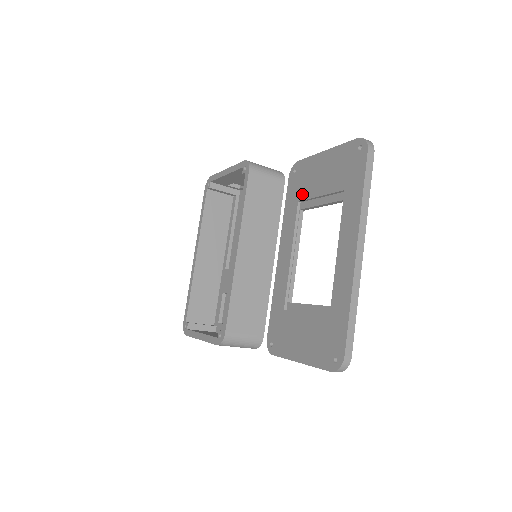
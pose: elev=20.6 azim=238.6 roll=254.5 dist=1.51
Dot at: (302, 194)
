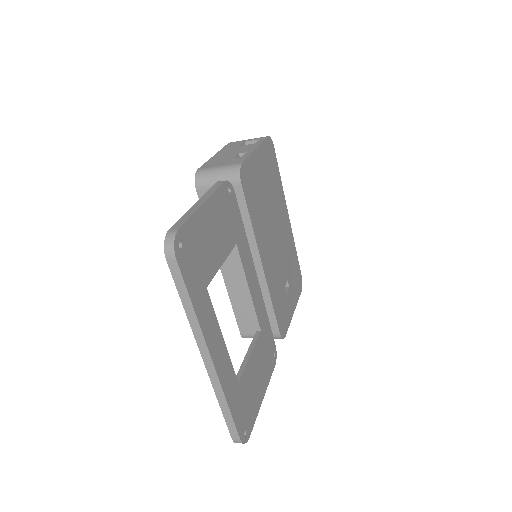
Dot at: occluded
